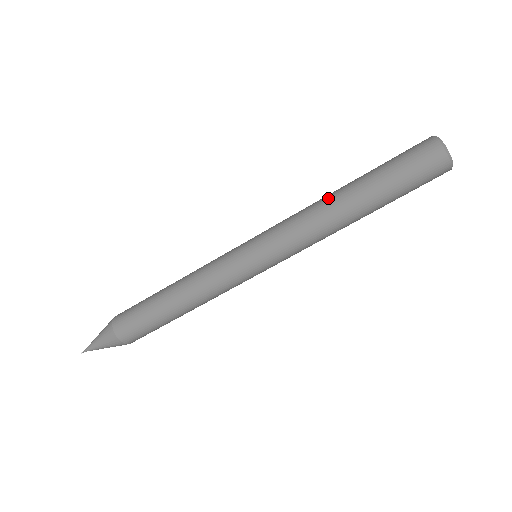
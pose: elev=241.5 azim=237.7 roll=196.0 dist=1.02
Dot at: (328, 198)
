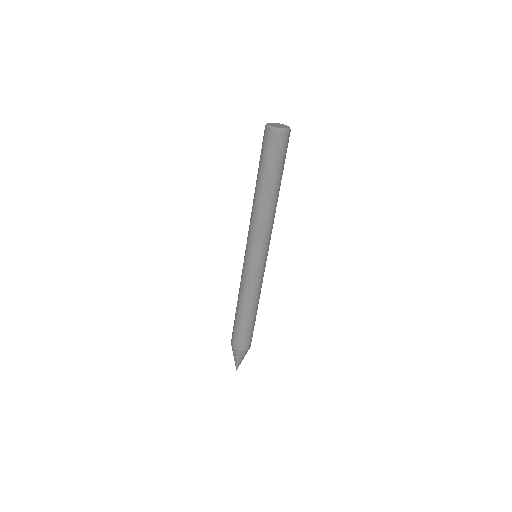
Dot at: (253, 199)
